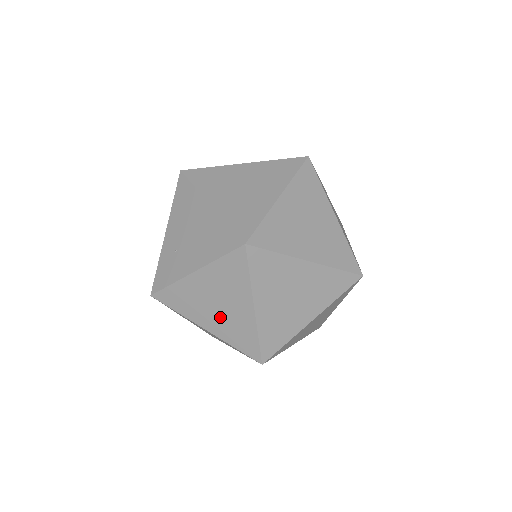
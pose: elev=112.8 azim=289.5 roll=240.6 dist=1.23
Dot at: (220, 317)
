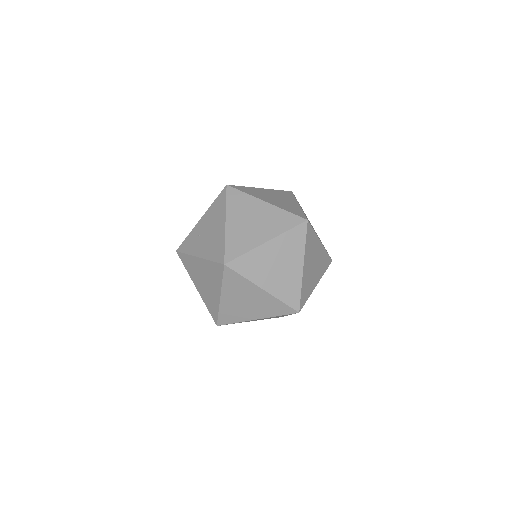
Dot at: (204, 288)
